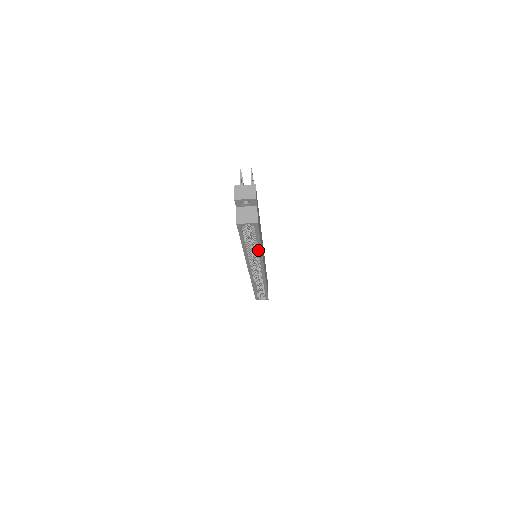
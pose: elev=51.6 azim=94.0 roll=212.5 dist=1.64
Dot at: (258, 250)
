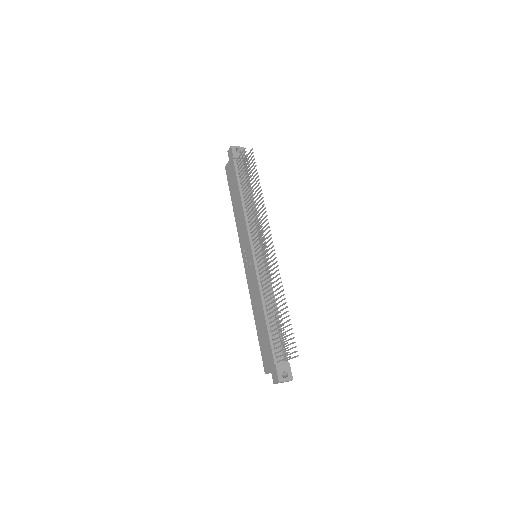
Dot at: occluded
